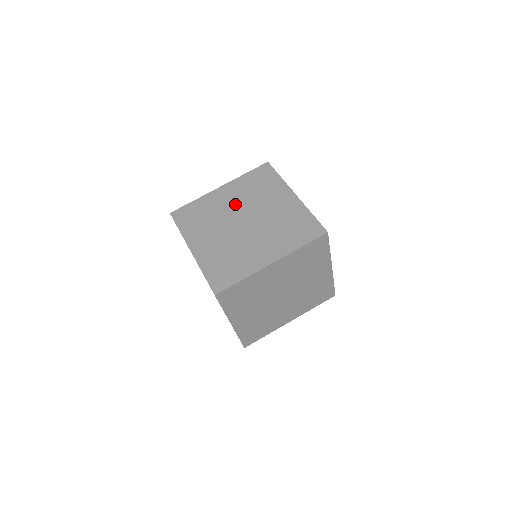
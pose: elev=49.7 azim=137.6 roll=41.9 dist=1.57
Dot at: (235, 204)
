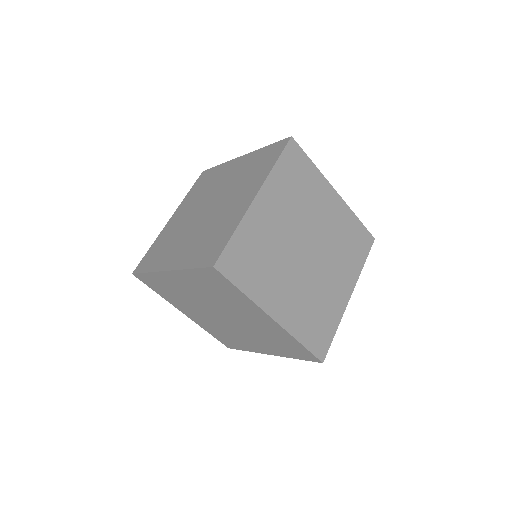
Dot at: (191, 211)
